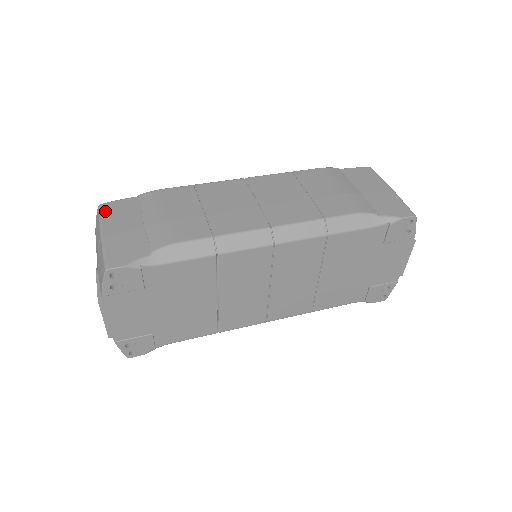
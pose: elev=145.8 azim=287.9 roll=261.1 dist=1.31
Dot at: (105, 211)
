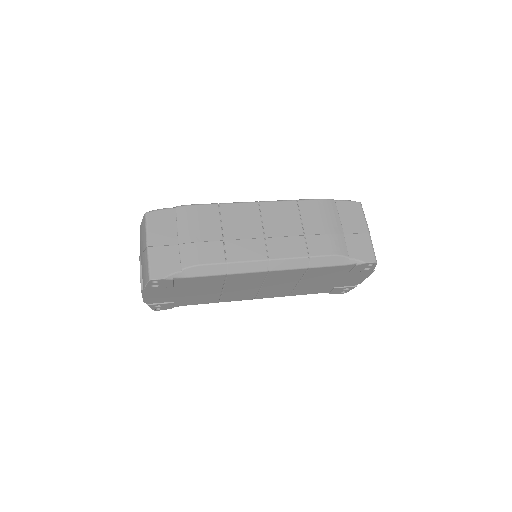
Dot at: (150, 221)
